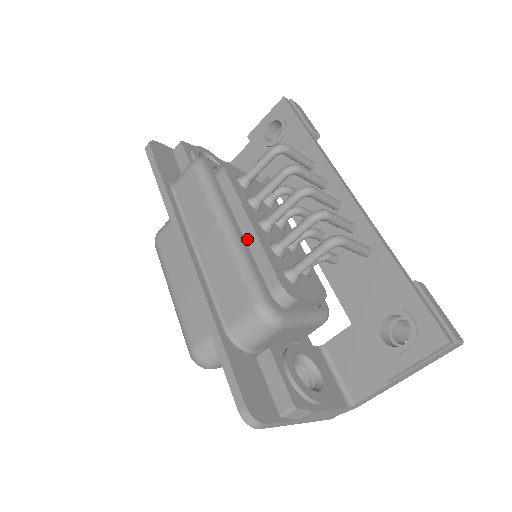
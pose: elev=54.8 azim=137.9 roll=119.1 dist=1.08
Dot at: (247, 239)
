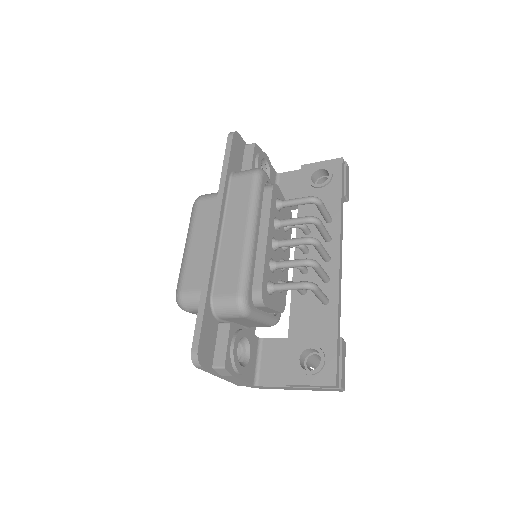
Dot at: (258, 247)
